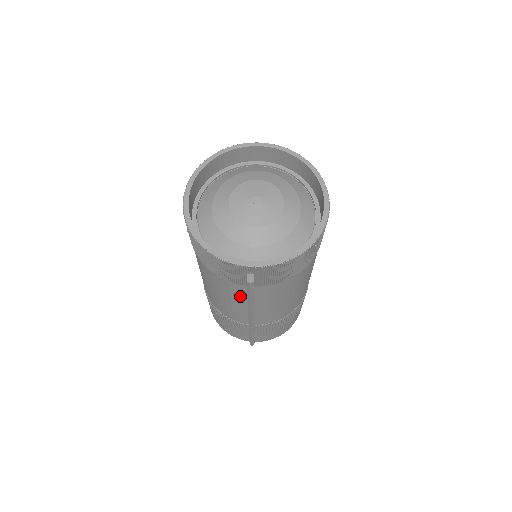
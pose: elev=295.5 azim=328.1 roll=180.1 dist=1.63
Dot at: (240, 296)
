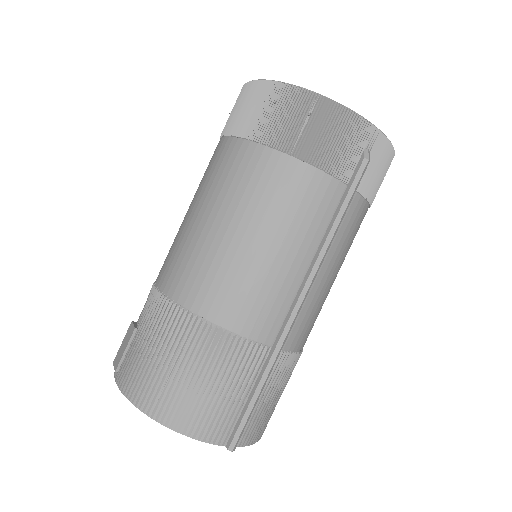
Dot at: (318, 223)
